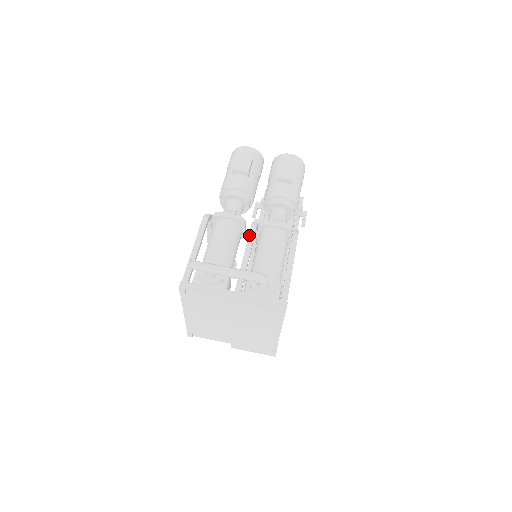
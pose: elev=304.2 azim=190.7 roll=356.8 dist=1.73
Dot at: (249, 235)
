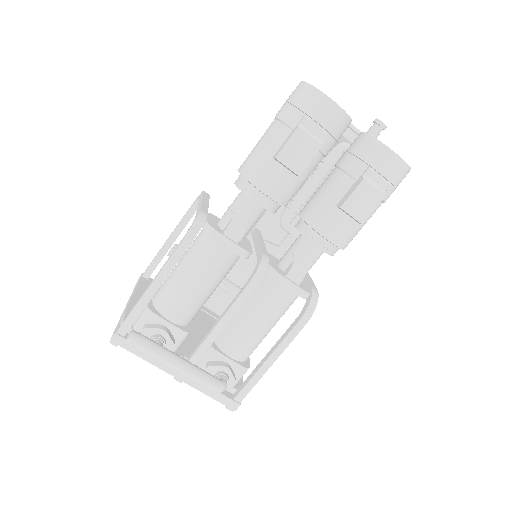
Dot at: (240, 296)
